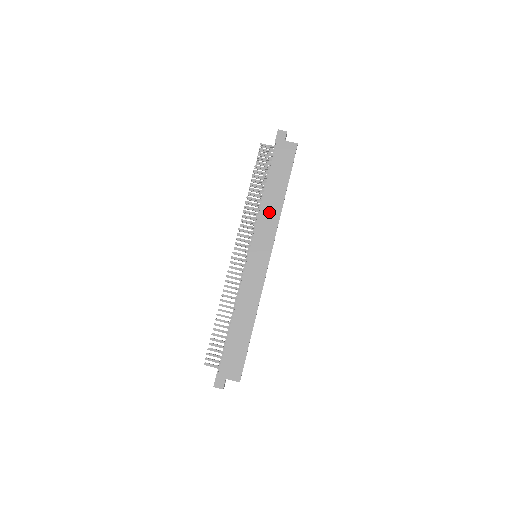
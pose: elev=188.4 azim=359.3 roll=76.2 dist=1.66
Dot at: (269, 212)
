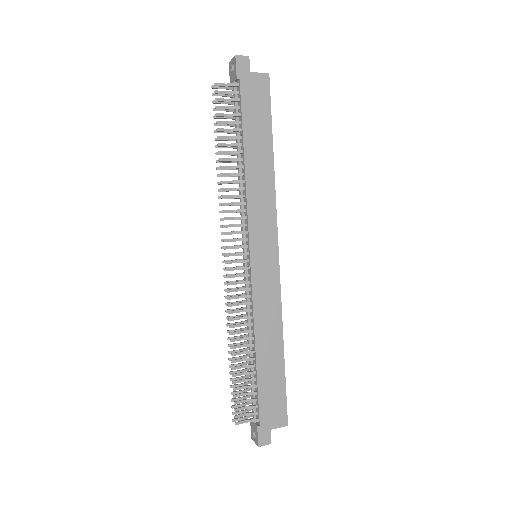
Dot at: (259, 189)
